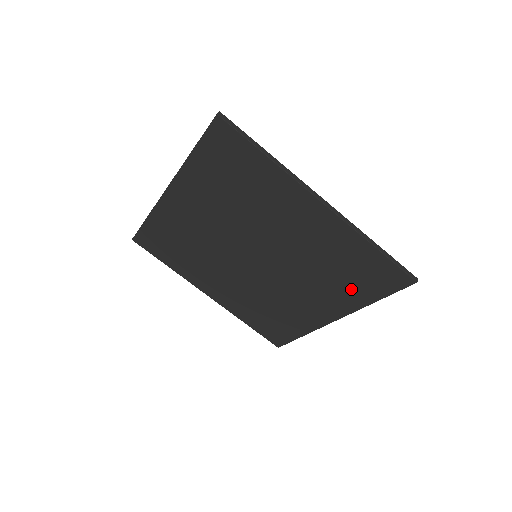
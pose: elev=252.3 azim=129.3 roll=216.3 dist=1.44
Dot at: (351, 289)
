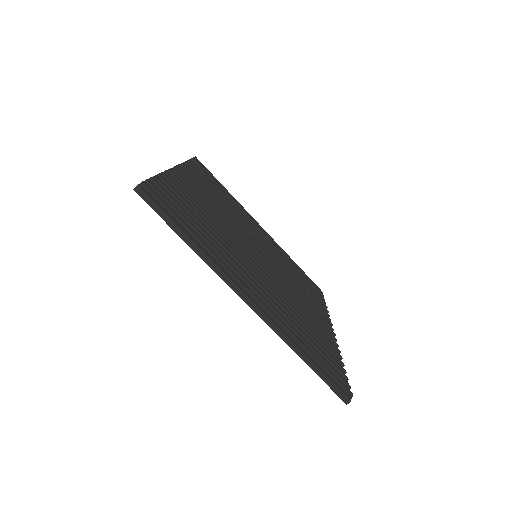
Dot at: occluded
